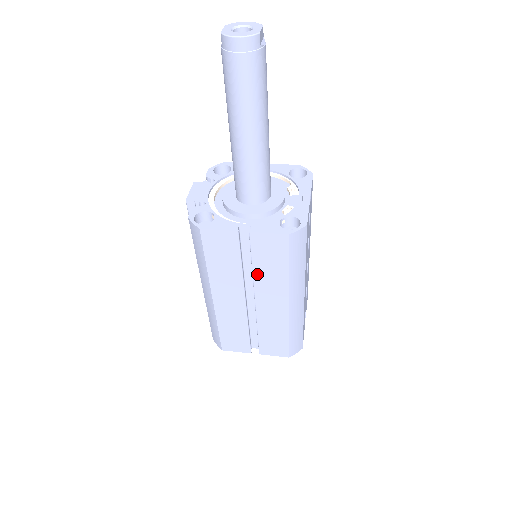
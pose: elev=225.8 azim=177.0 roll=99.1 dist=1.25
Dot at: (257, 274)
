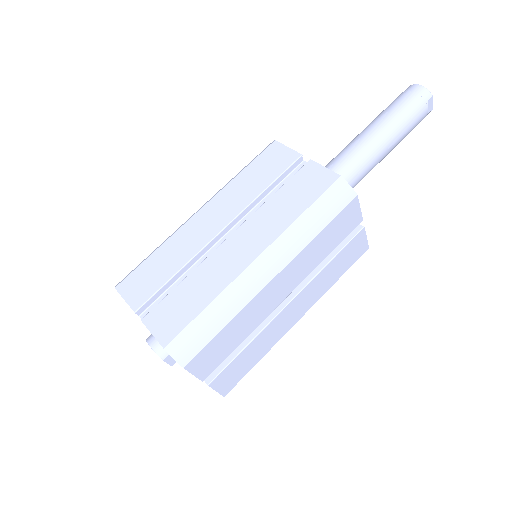
Dot at: (269, 204)
